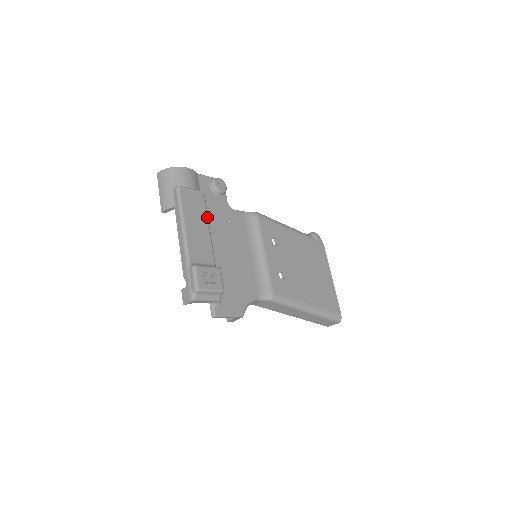
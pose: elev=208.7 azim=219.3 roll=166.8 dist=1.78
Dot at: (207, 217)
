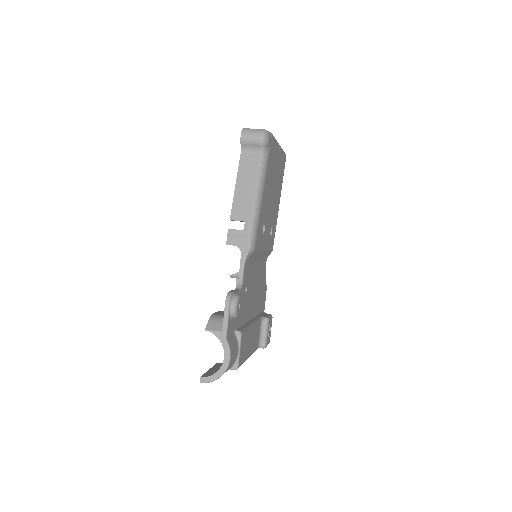
Dot at: (249, 329)
